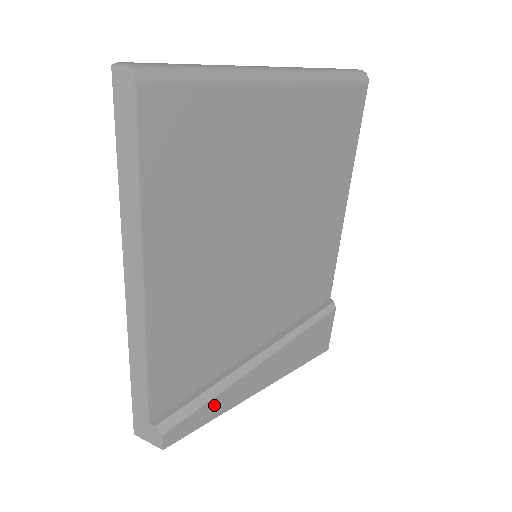
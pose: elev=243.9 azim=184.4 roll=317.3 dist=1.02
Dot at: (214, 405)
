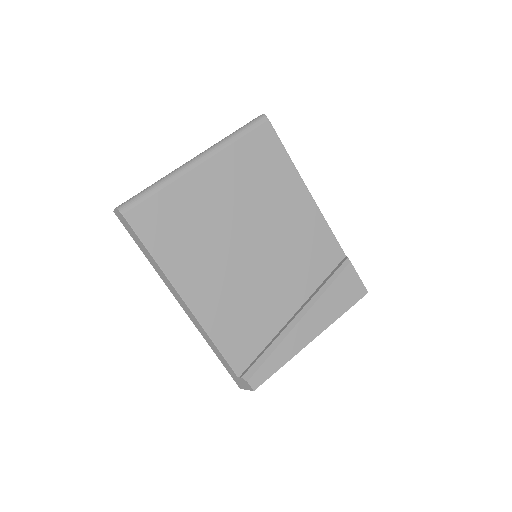
Dot at: (277, 356)
